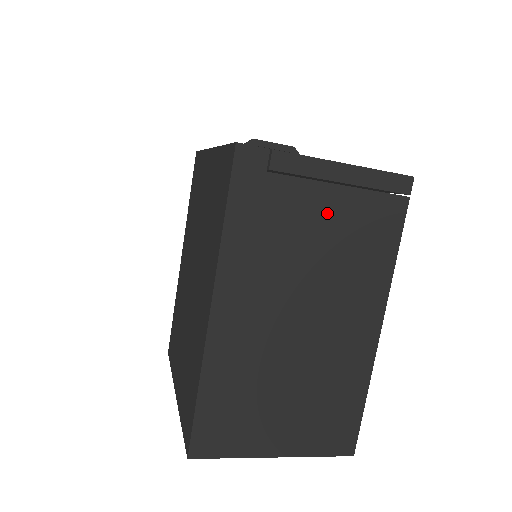
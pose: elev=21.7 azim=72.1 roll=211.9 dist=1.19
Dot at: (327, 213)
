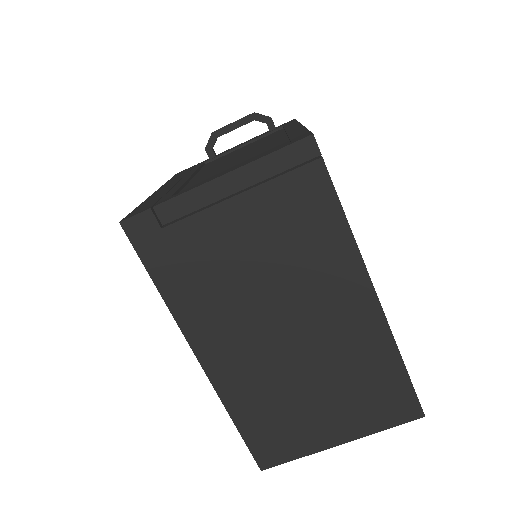
Dot at: (243, 227)
